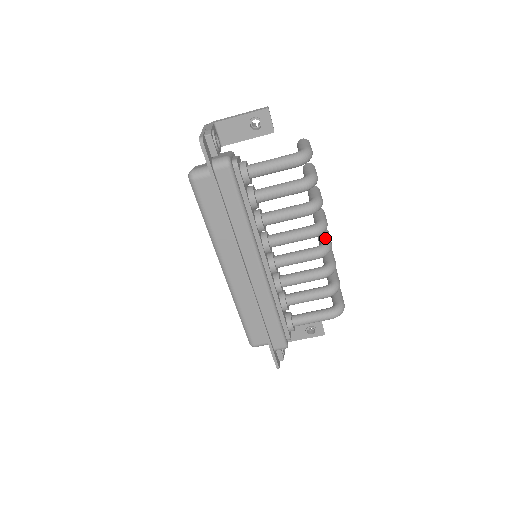
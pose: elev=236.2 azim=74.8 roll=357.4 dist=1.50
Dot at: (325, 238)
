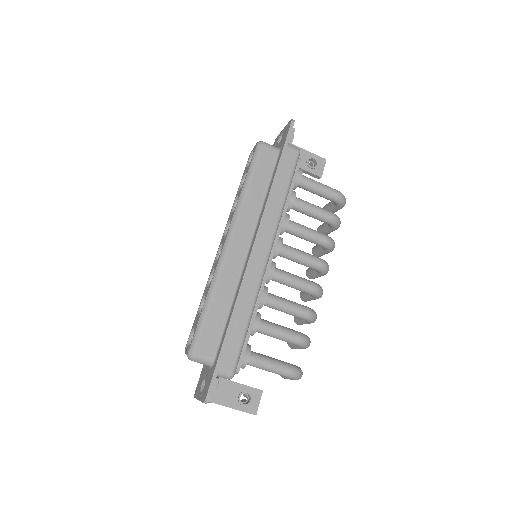
Dot at: occluded
